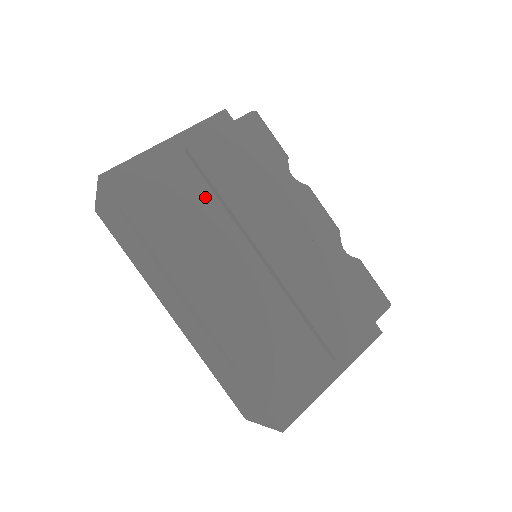
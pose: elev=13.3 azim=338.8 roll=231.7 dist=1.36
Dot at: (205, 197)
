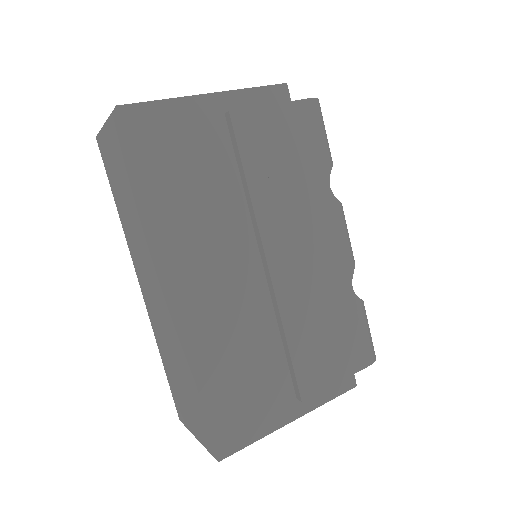
Dot at: (229, 176)
